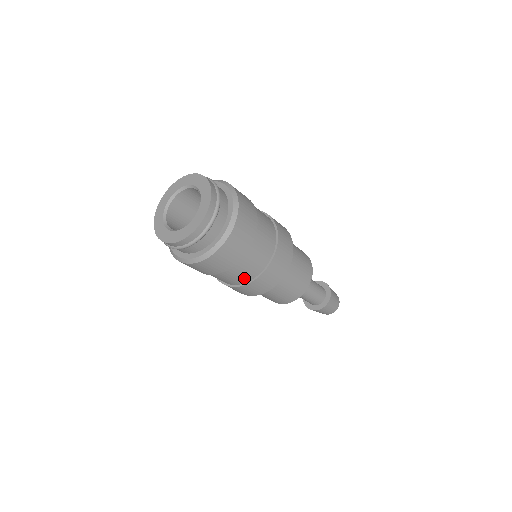
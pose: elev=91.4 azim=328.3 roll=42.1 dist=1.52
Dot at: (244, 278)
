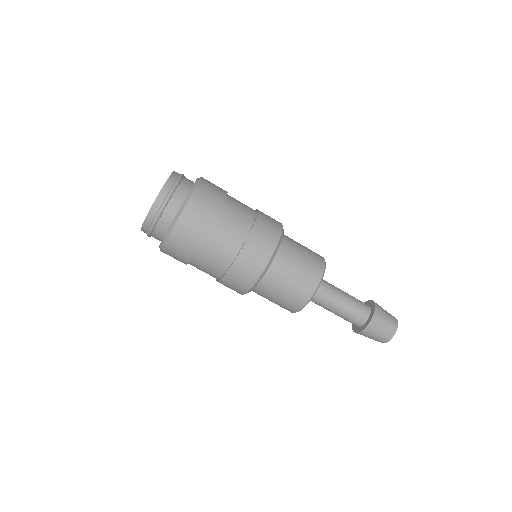
Dot at: (234, 243)
